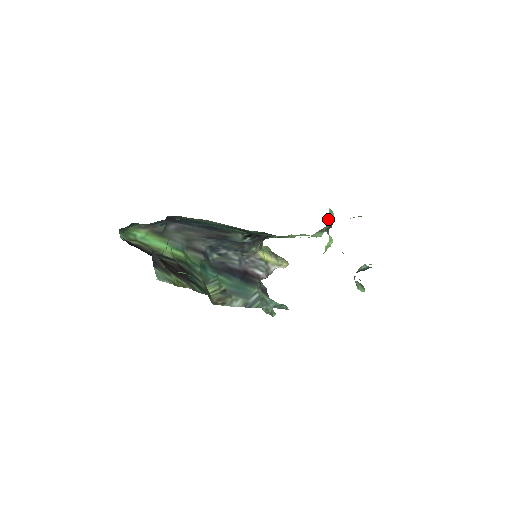
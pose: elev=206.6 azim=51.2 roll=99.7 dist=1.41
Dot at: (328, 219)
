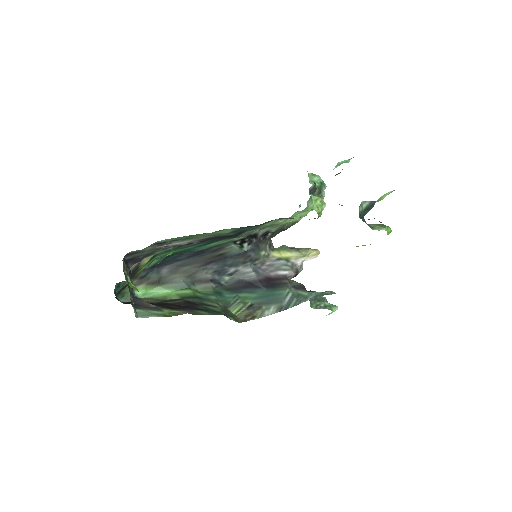
Dot at: (312, 183)
